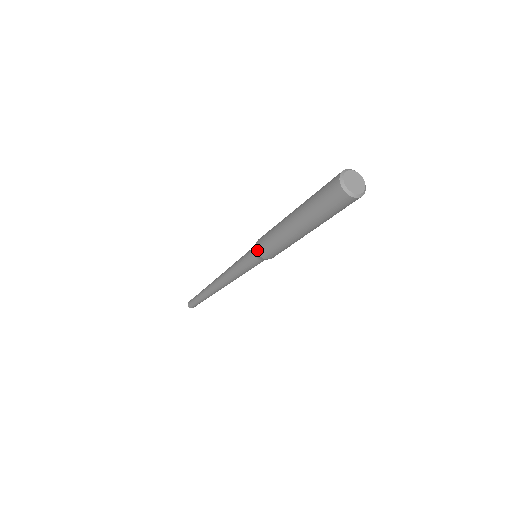
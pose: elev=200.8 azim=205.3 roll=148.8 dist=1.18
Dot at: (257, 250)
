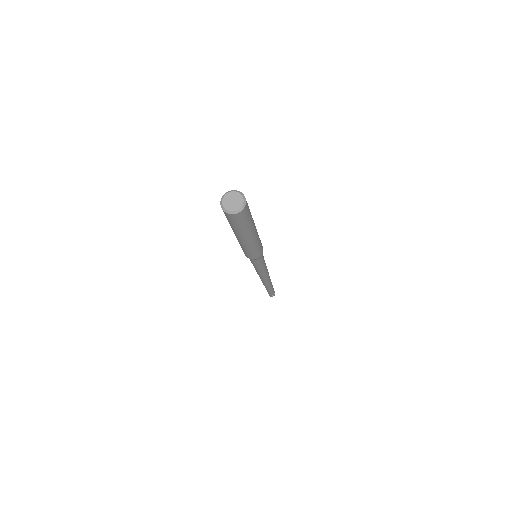
Dot at: occluded
